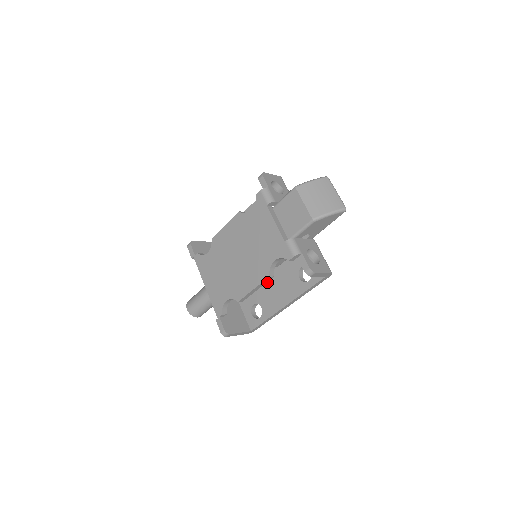
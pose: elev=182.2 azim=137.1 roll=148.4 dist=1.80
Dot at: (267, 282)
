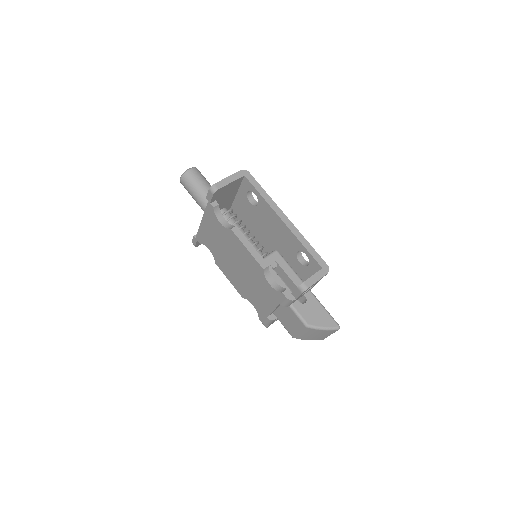
Dot at: occluded
